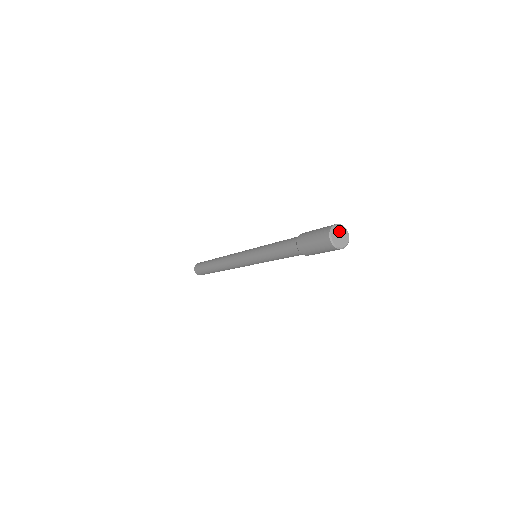
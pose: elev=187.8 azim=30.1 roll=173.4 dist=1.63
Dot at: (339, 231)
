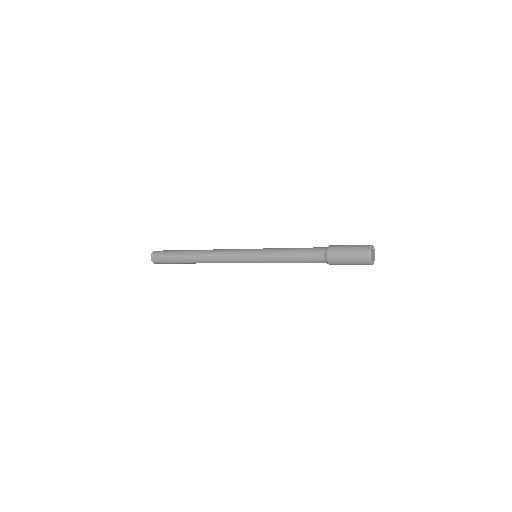
Dot at: (372, 253)
